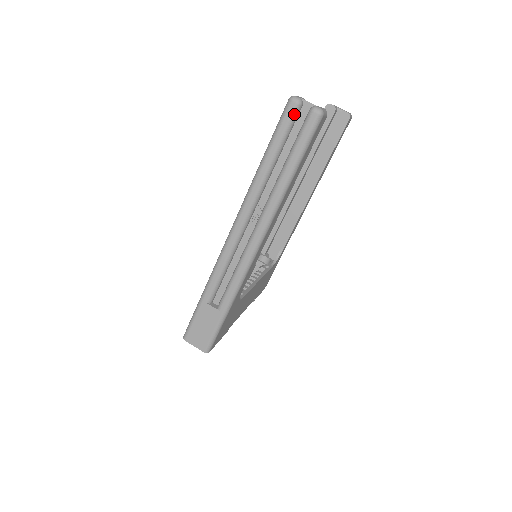
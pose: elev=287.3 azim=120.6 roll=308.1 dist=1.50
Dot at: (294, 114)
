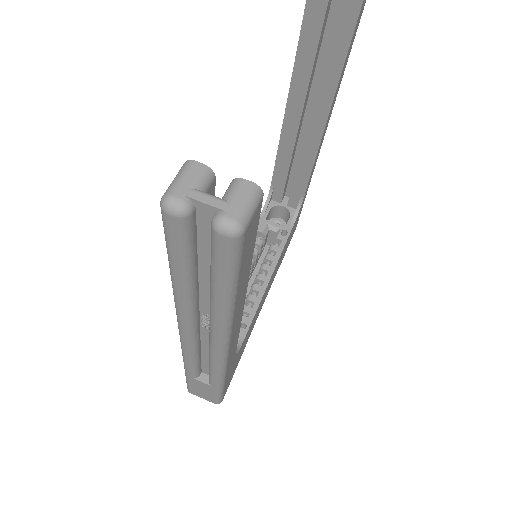
Dot at: (184, 230)
